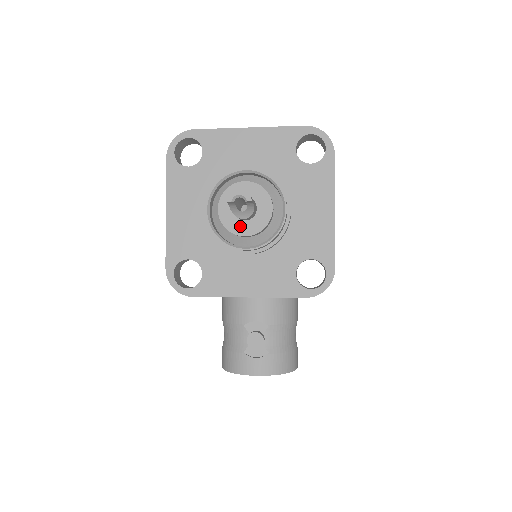
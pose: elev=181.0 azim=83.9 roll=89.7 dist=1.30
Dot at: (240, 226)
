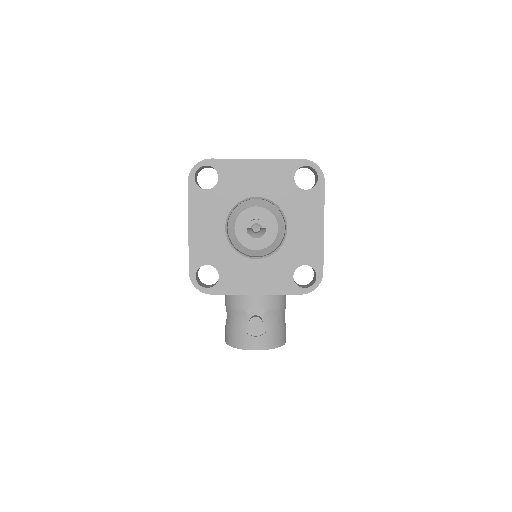
Dot at: (252, 242)
